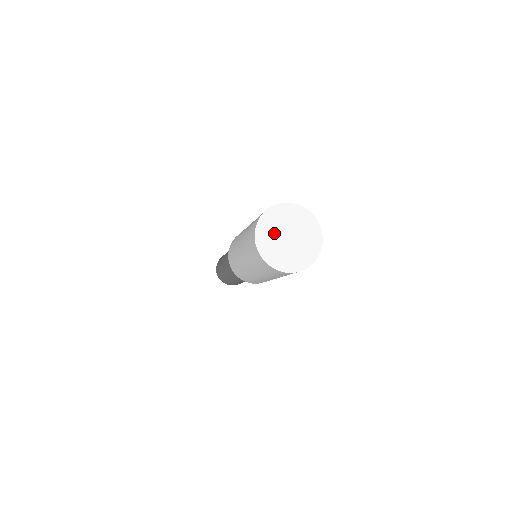
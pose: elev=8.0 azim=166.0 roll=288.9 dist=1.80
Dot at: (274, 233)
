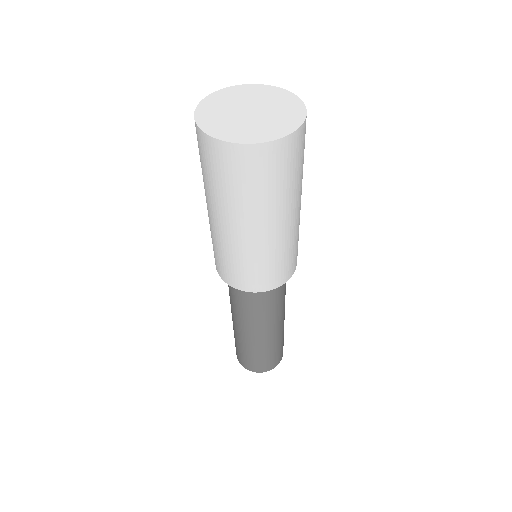
Dot at: (230, 121)
